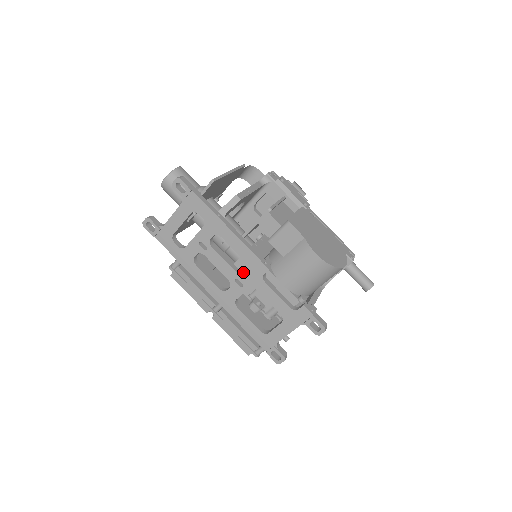
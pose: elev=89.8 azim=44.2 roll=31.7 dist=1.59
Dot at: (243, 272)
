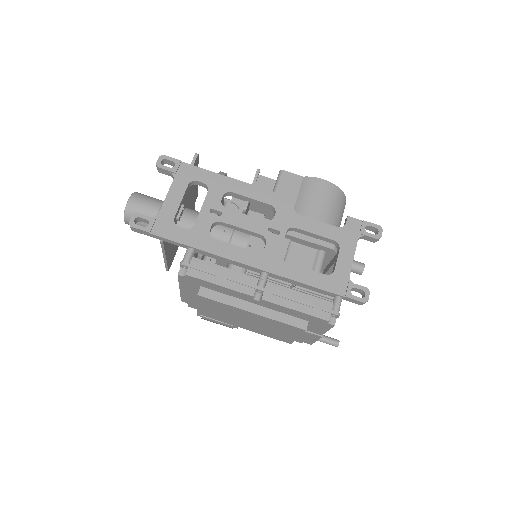
Dot at: (270, 222)
